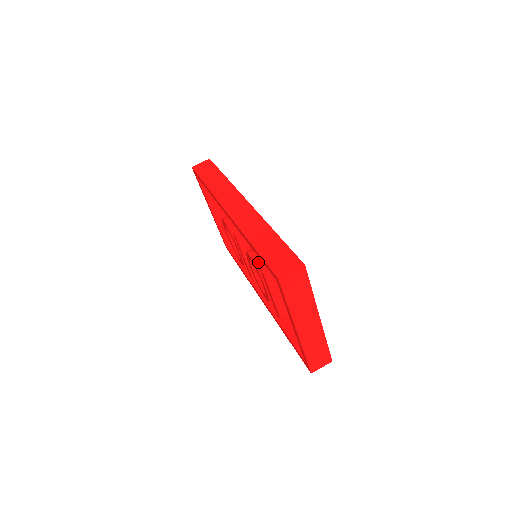
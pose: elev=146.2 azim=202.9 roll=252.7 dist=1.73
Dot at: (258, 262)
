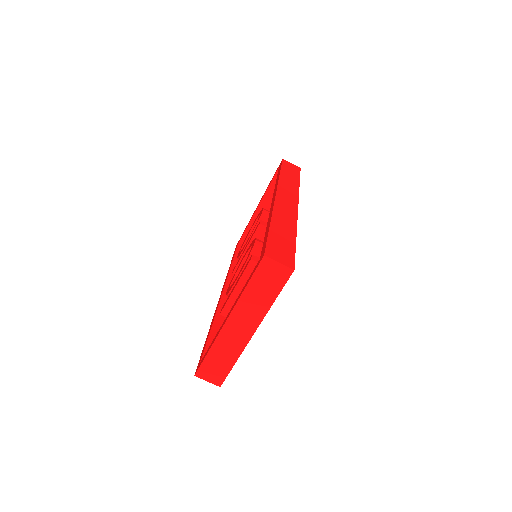
Dot at: (256, 251)
